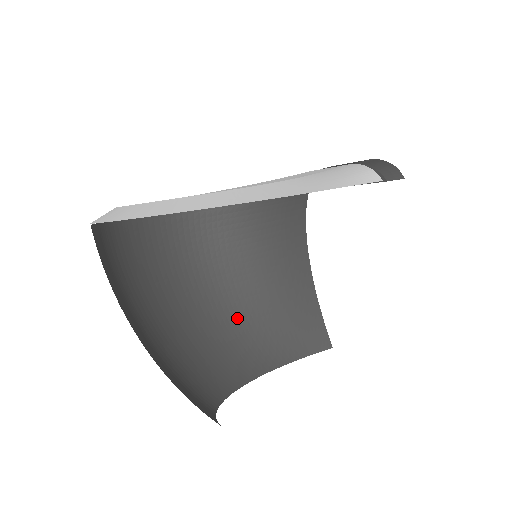
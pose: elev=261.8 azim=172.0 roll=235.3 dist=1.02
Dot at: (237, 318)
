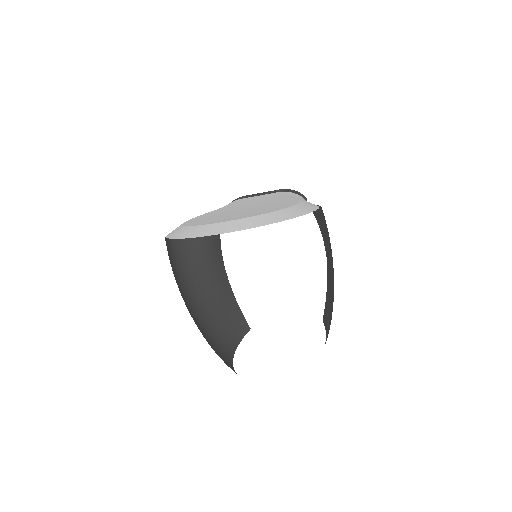
Dot at: (209, 316)
